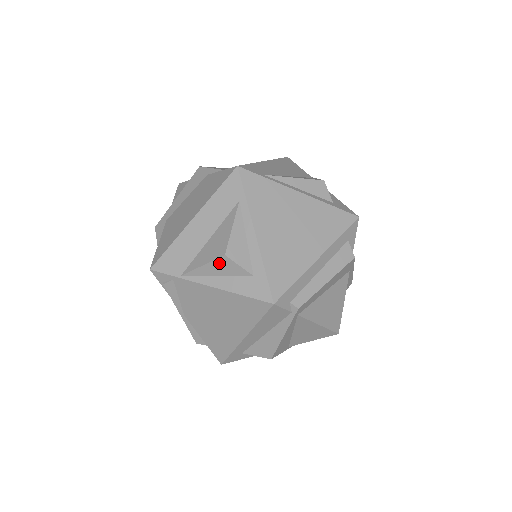
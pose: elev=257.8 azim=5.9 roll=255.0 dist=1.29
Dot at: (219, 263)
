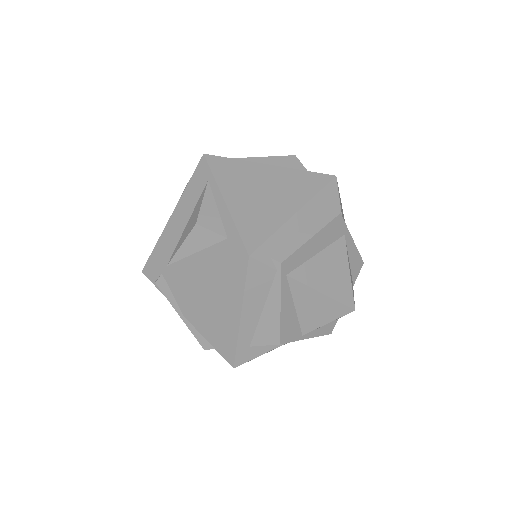
Dot at: (194, 236)
